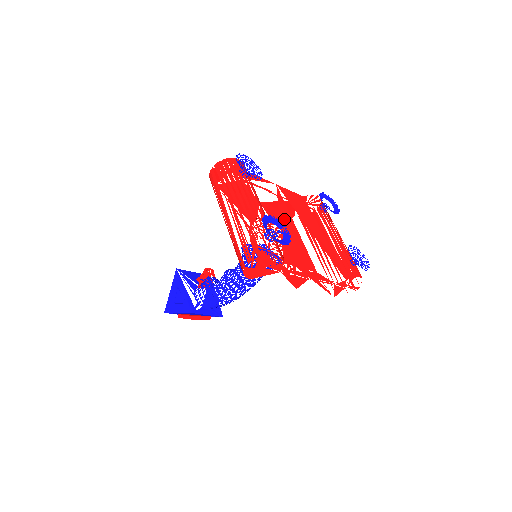
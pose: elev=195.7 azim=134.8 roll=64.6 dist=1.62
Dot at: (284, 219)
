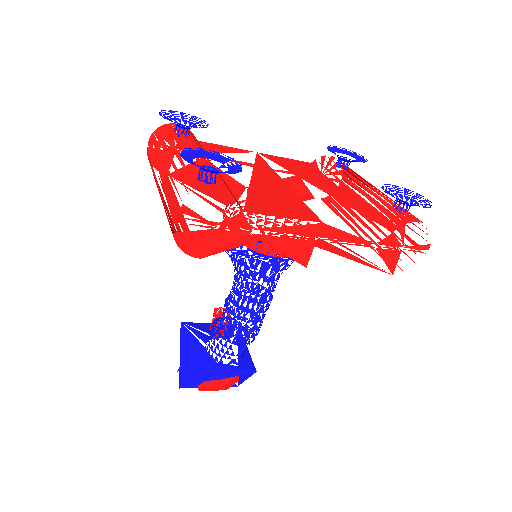
Dot at: (262, 176)
